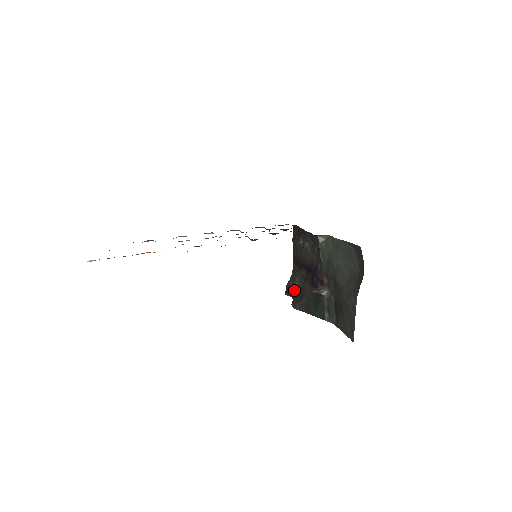
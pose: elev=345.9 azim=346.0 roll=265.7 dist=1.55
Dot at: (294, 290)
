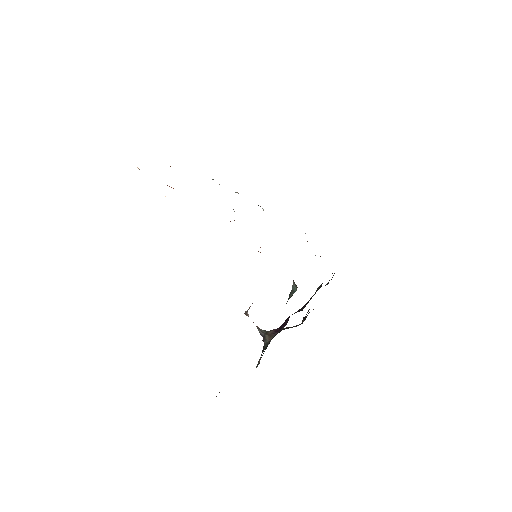
Dot at: (305, 319)
